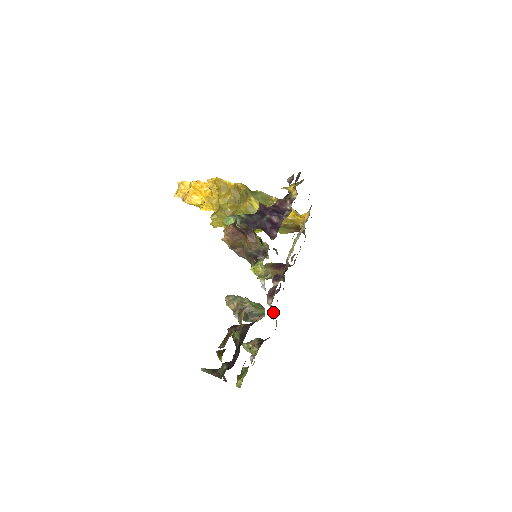
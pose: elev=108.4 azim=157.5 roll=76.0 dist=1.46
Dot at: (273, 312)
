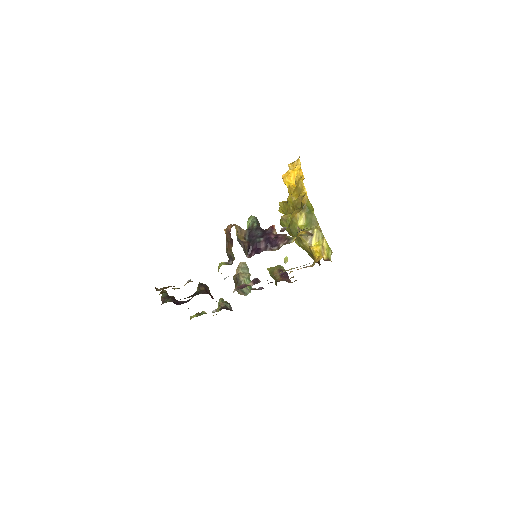
Dot at: occluded
